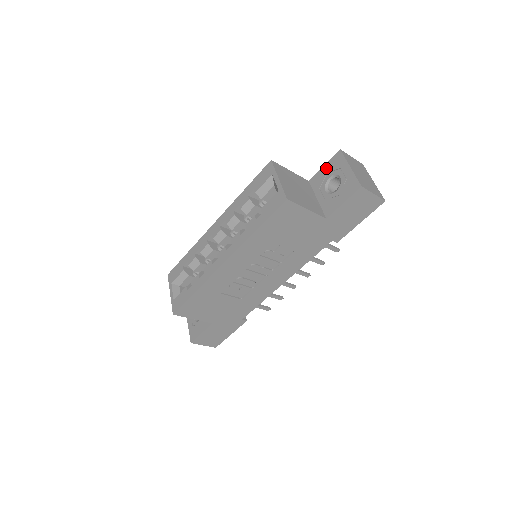
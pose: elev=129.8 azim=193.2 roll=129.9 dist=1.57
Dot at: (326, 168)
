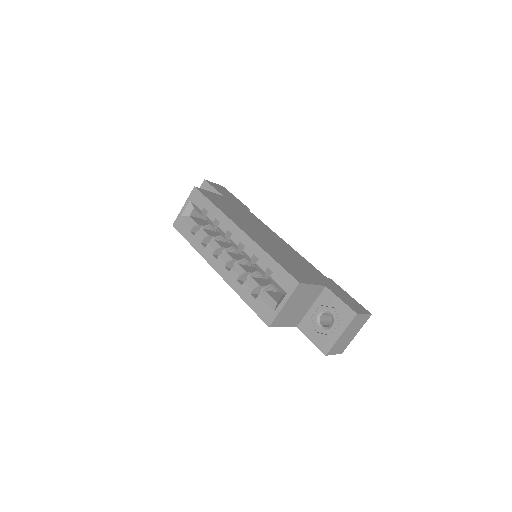
Dot at: (338, 304)
